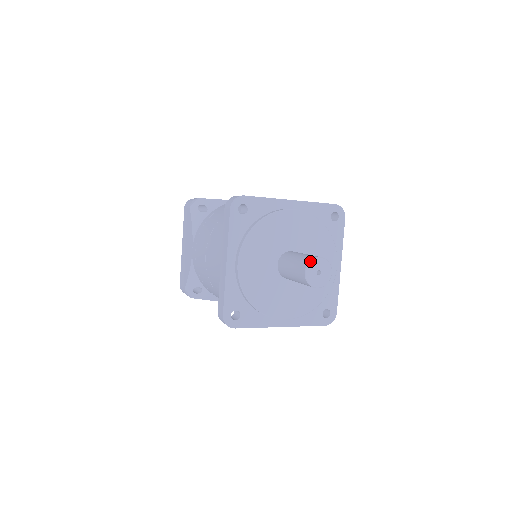
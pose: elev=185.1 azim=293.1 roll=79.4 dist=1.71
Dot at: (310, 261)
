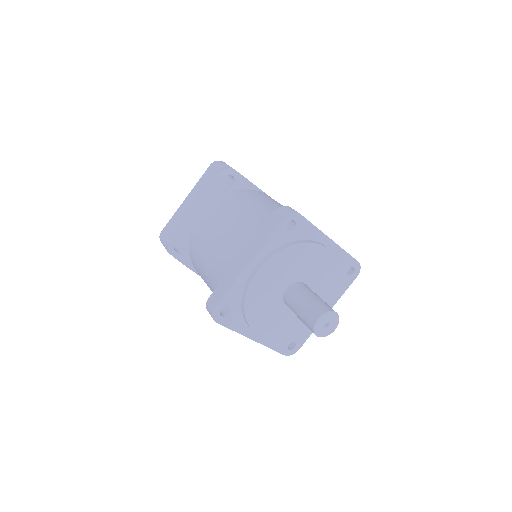
Dot at: (328, 312)
